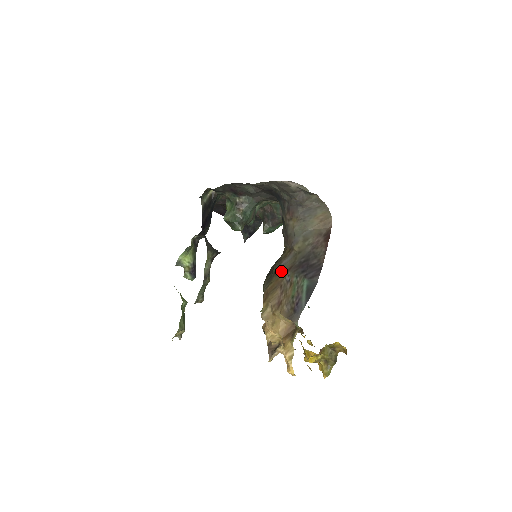
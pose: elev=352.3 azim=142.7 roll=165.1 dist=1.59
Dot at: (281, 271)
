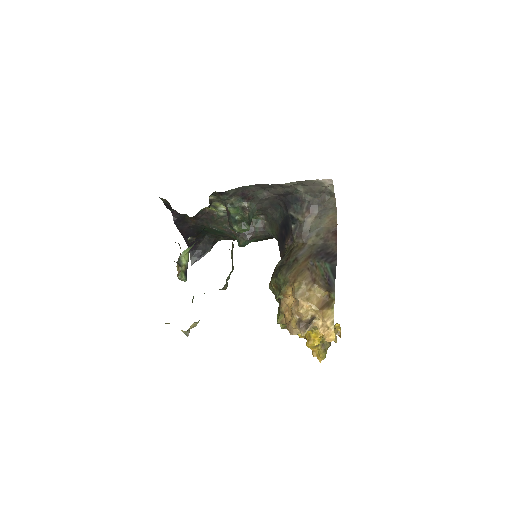
Dot at: (302, 259)
